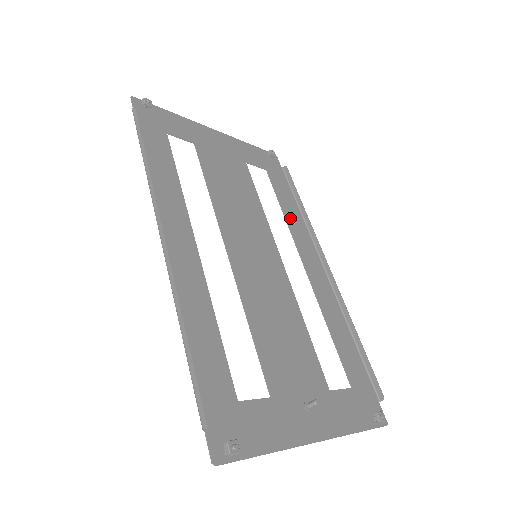
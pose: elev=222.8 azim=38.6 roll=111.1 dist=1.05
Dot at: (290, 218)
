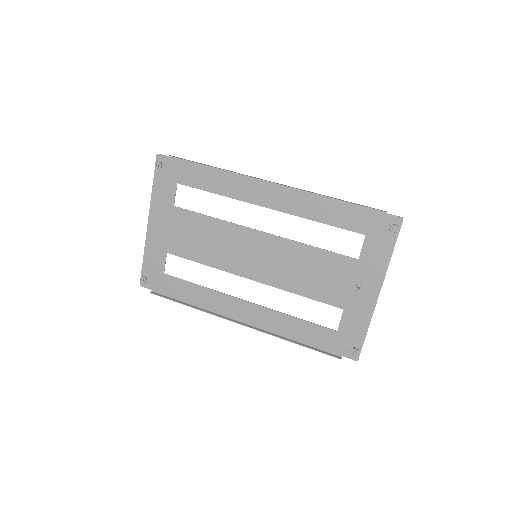
Dot at: (224, 190)
